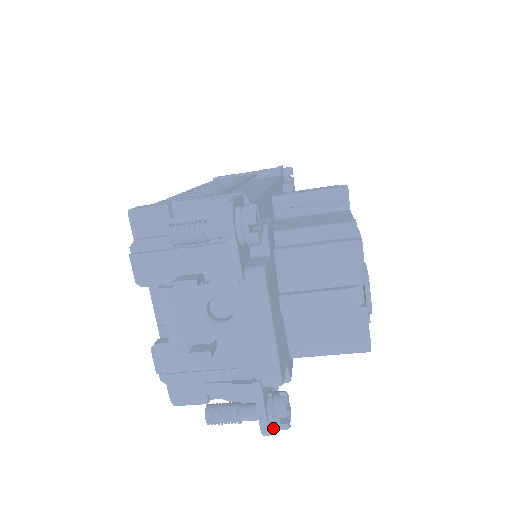
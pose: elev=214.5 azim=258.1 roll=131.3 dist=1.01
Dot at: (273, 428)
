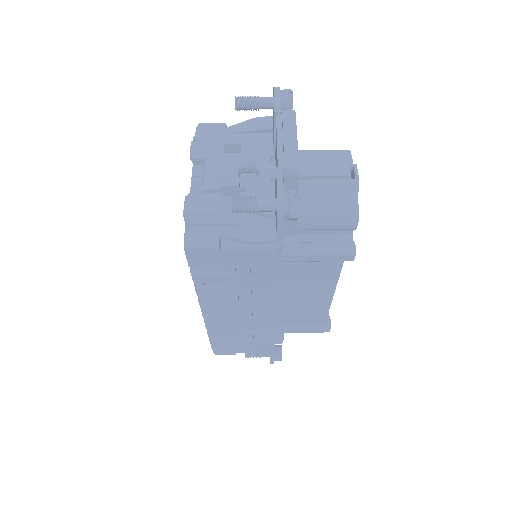
Dot at: (287, 202)
